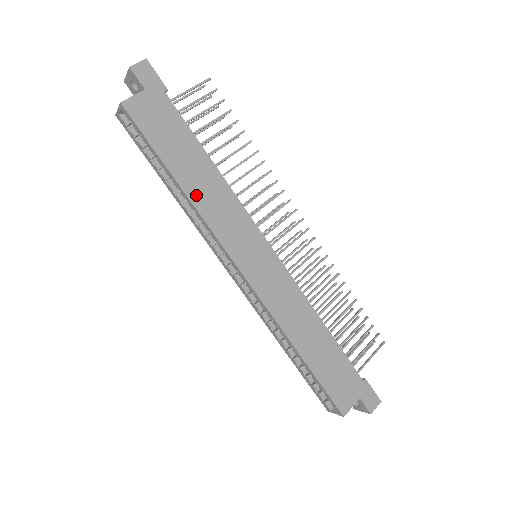
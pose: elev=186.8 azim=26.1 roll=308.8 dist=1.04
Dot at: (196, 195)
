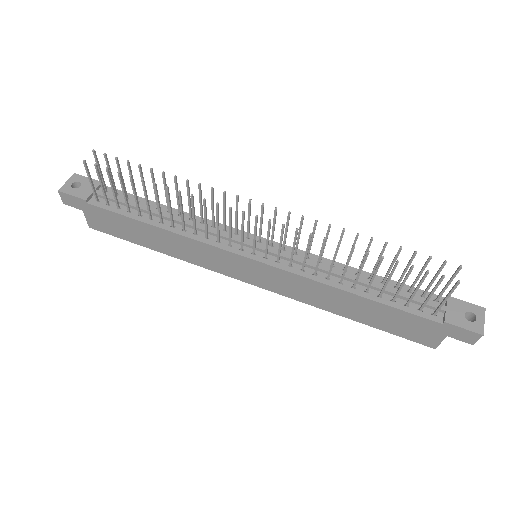
Dot at: (174, 253)
